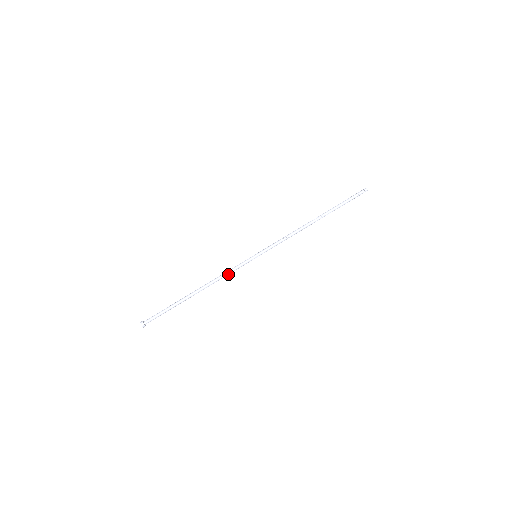
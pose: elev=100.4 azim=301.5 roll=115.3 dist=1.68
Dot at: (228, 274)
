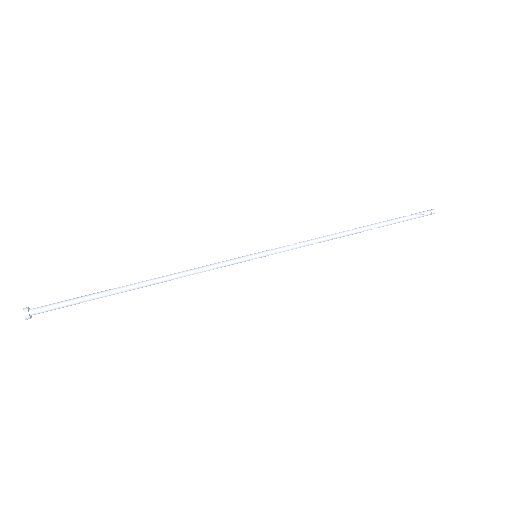
Dot at: (204, 271)
